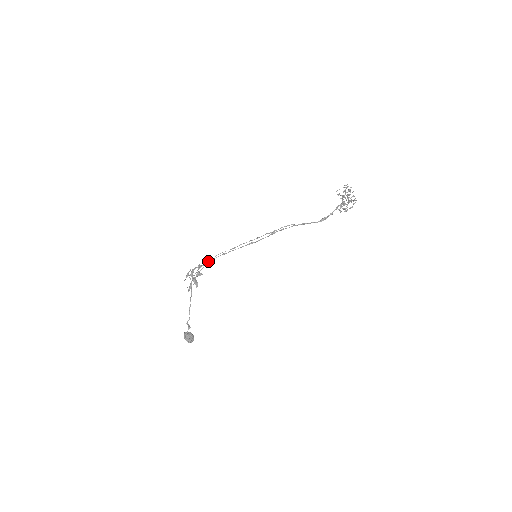
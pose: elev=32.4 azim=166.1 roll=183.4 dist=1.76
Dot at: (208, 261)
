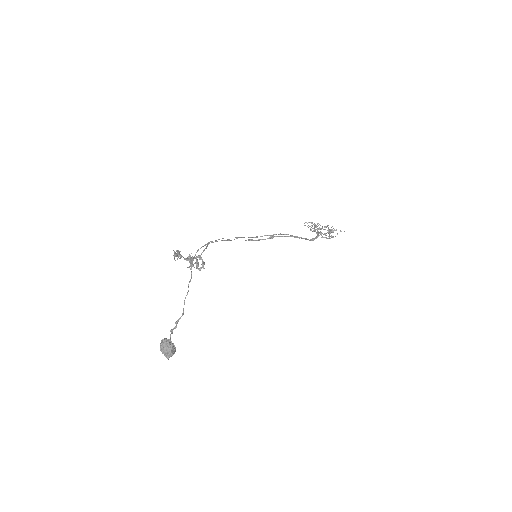
Dot at: (211, 242)
